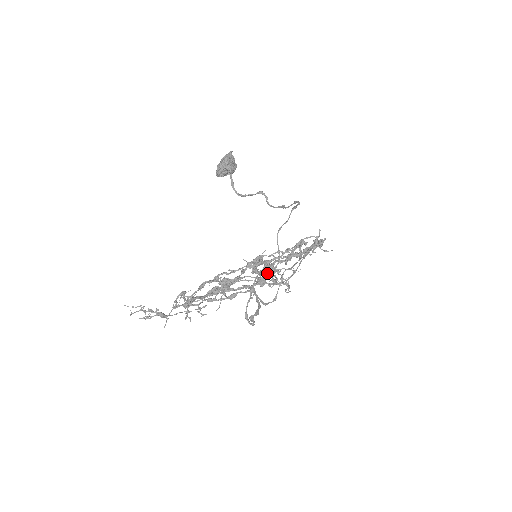
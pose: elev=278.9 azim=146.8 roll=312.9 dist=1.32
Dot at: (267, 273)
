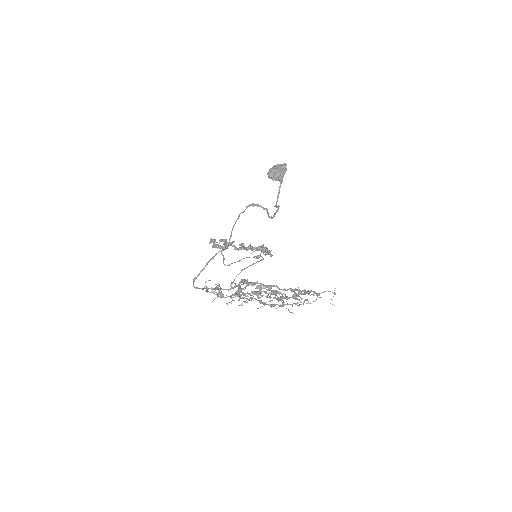
Dot at: (296, 299)
